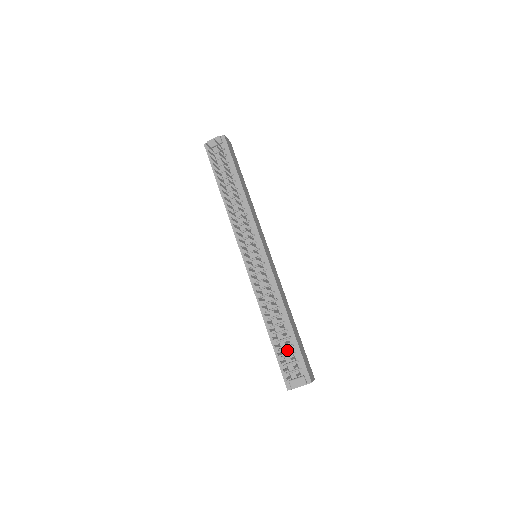
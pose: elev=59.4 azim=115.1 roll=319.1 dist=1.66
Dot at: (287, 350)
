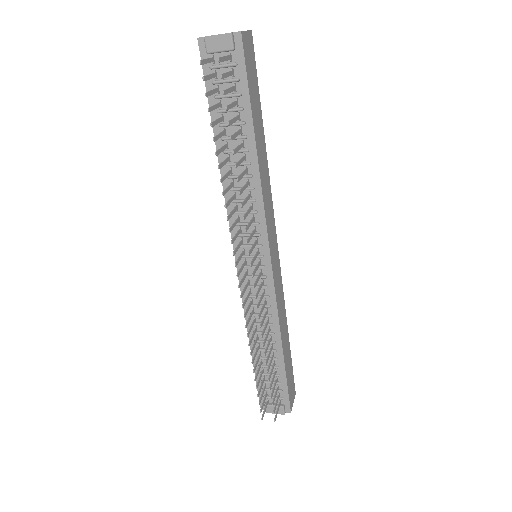
Dot at: (271, 397)
